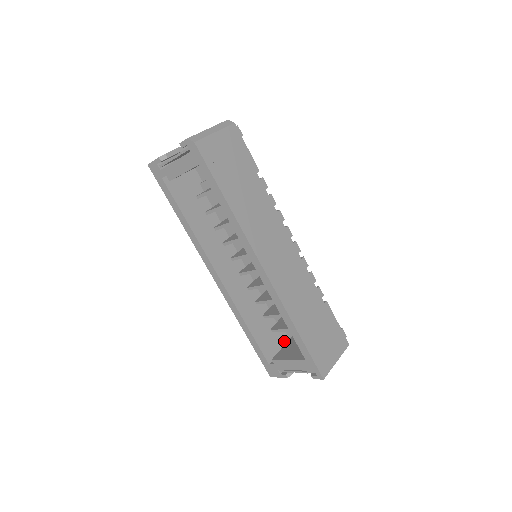
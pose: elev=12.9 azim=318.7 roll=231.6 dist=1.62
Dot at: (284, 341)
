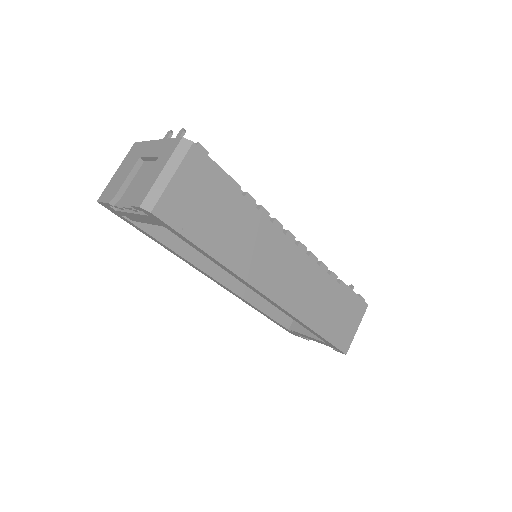
Dot at: occluded
